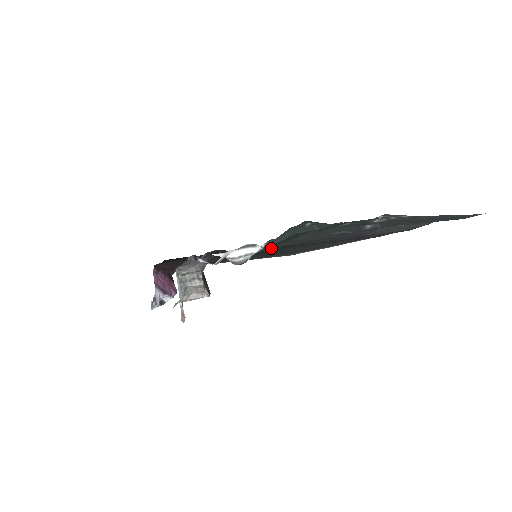
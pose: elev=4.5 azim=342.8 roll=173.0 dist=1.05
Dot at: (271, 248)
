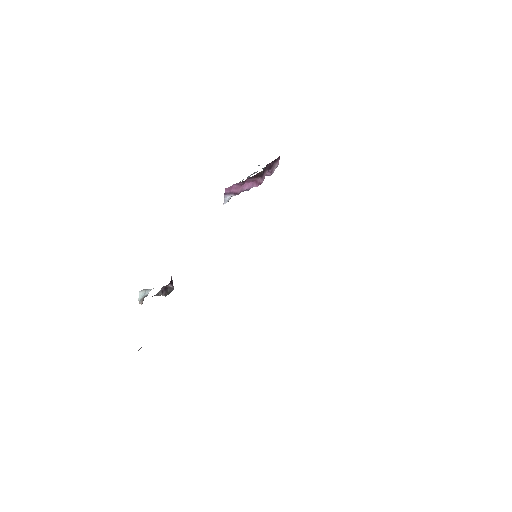
Dot at: occluded
